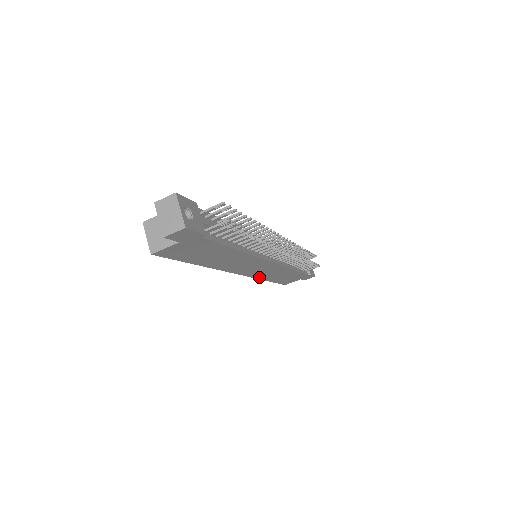
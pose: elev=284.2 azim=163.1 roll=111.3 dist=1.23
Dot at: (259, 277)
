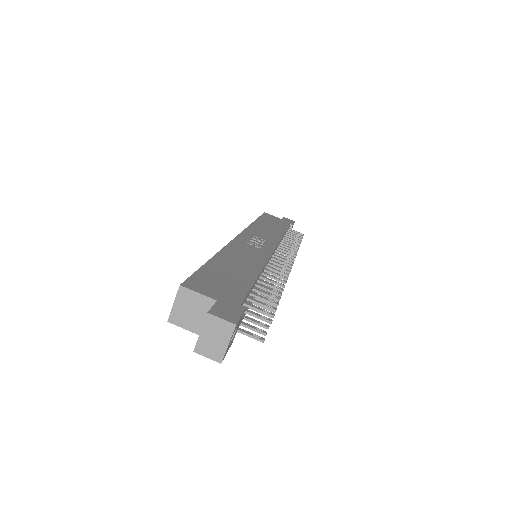
Dot at: occluded
